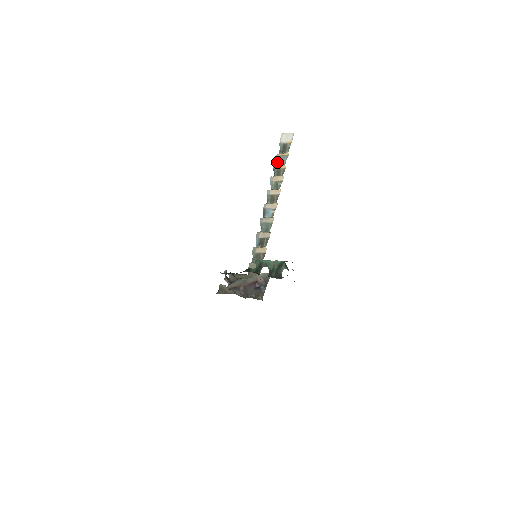
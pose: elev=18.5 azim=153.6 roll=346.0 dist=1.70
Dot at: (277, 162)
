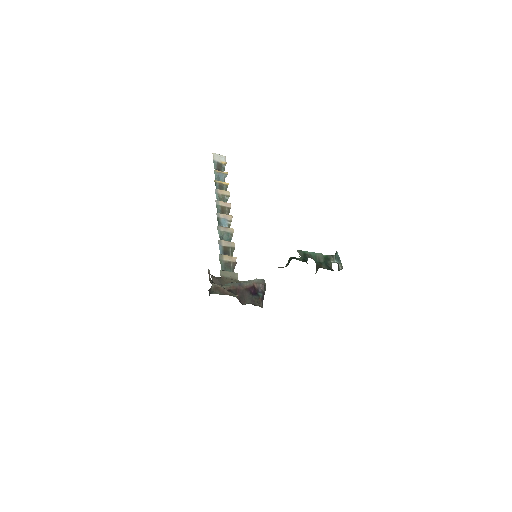
Dot at: (216, 177)
